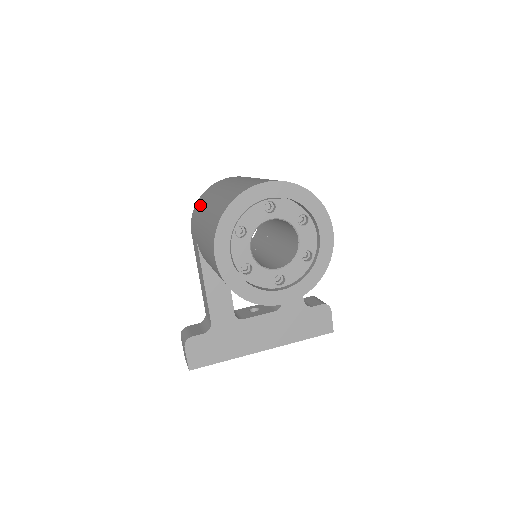
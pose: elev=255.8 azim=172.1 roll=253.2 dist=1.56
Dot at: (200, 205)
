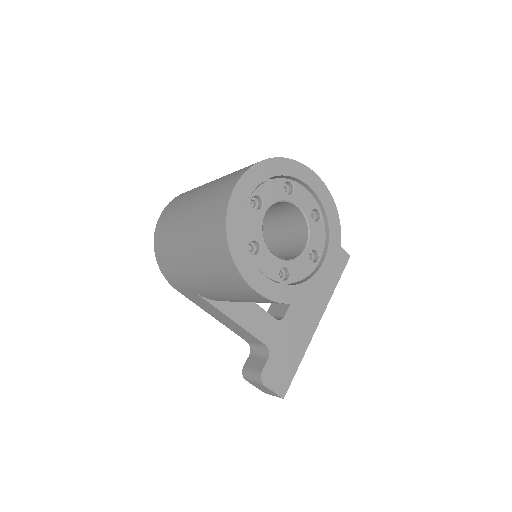
Dot at: (168, 259)
